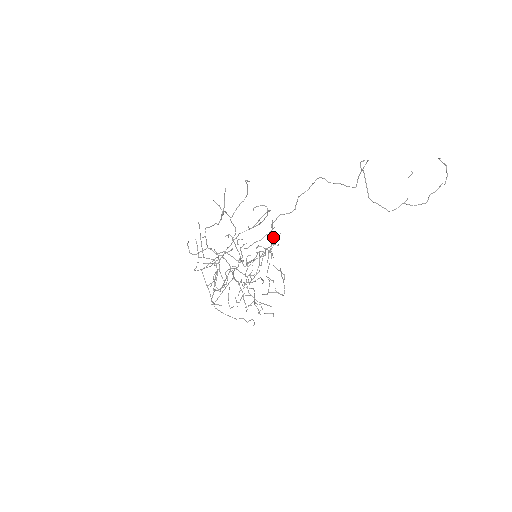
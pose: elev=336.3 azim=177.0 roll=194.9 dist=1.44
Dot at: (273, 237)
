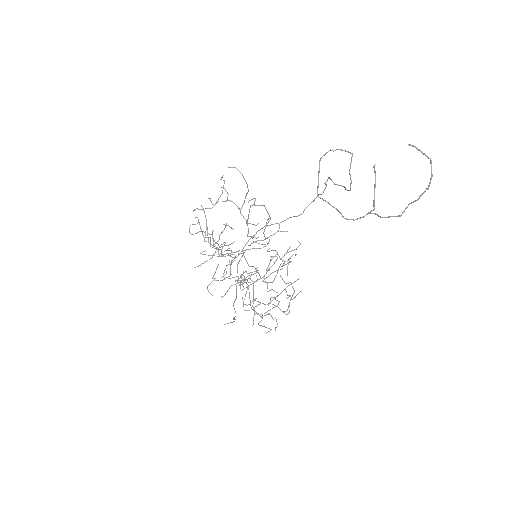
Dot at: (264, 236)
